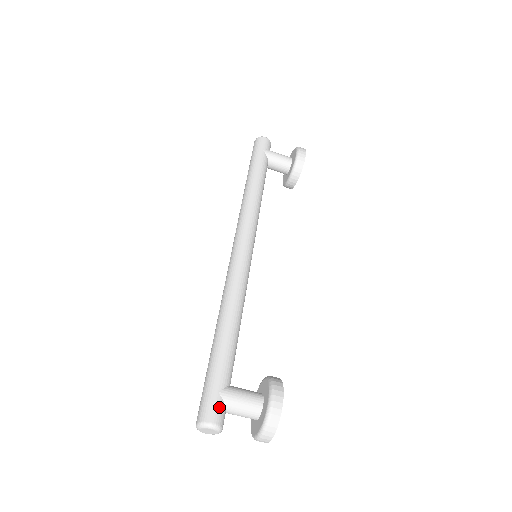
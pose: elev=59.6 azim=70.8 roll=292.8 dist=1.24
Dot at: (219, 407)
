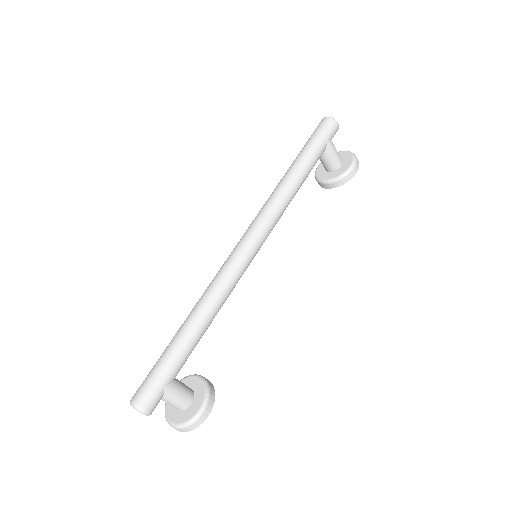
Dot at: (159, 399)
